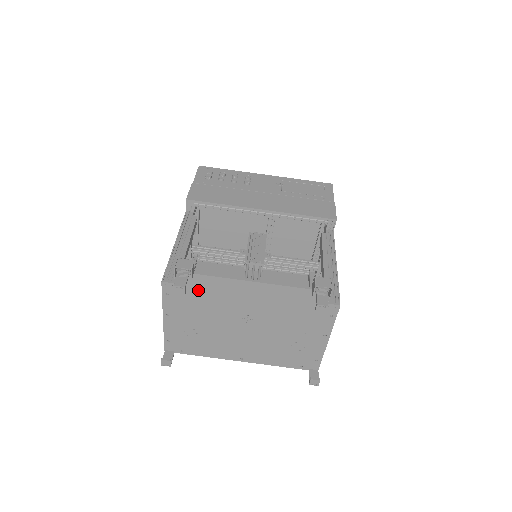
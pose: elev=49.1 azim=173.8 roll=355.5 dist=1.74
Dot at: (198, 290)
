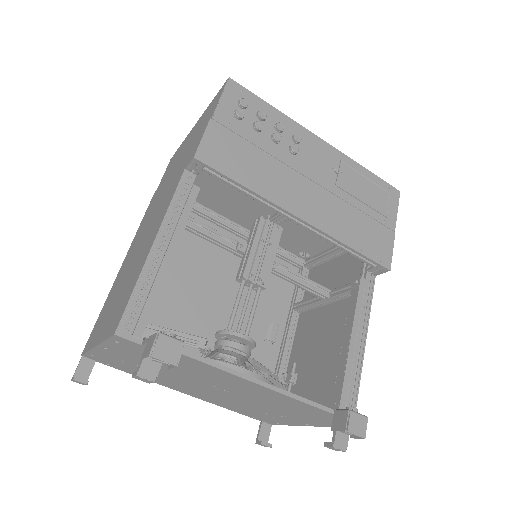
Dot at: occluded
